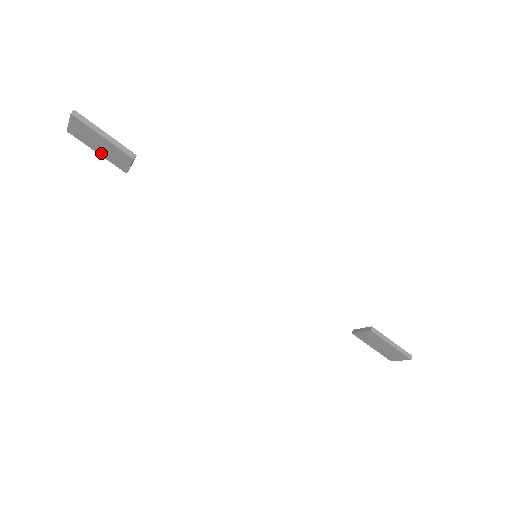
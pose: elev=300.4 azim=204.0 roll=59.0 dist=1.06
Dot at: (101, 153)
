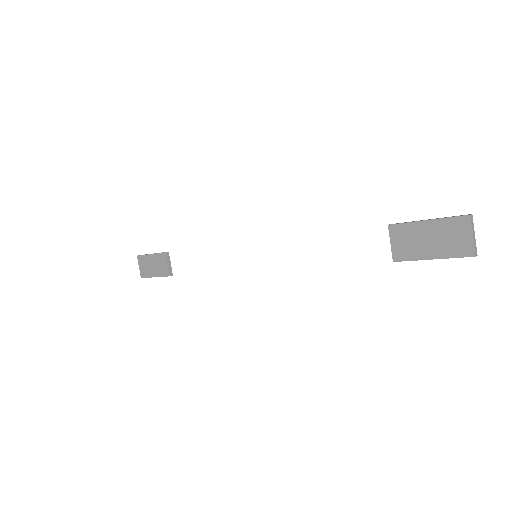
Dot at: (156, 274)
